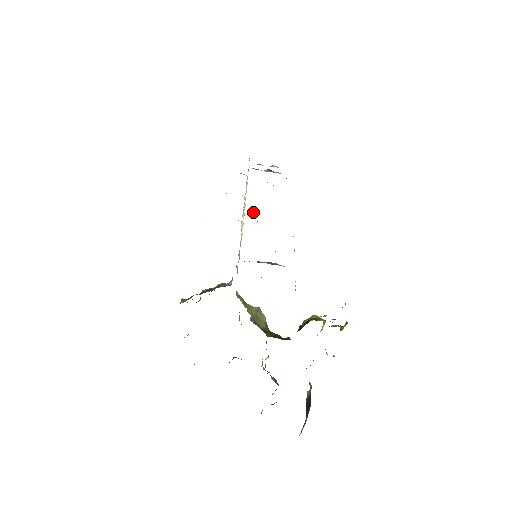
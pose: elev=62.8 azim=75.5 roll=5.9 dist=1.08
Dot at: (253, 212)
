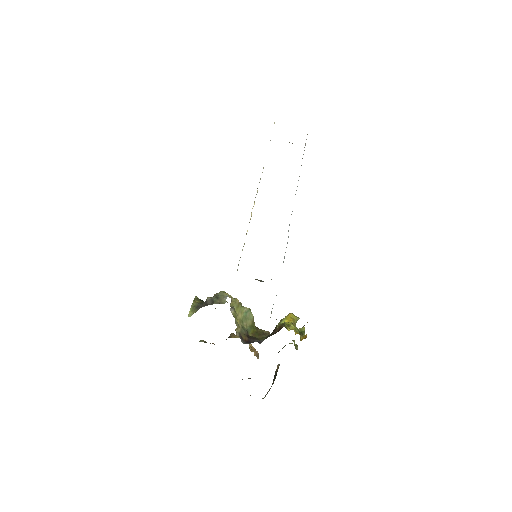
Dot at: occluded
